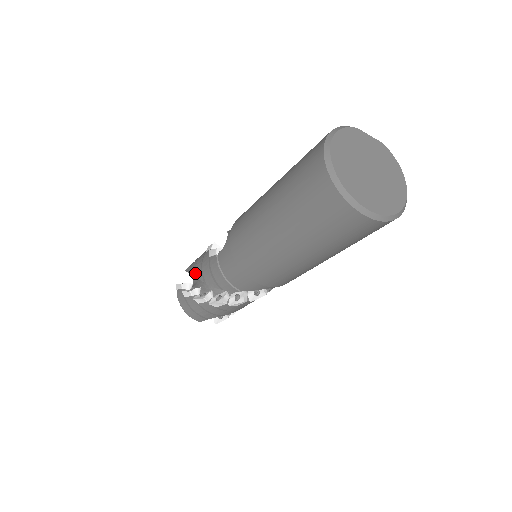
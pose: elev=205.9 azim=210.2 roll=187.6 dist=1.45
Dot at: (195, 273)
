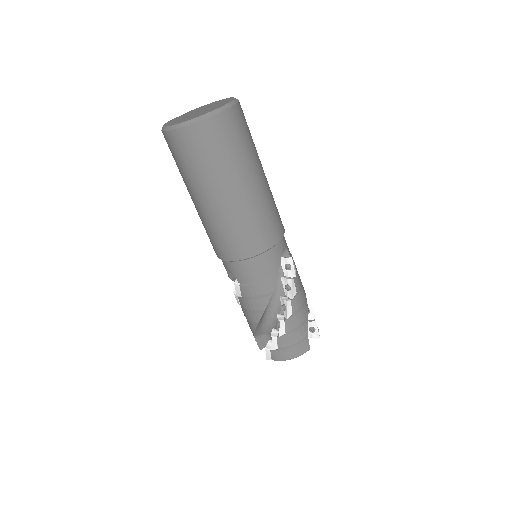
Dot at: (255, 323)
